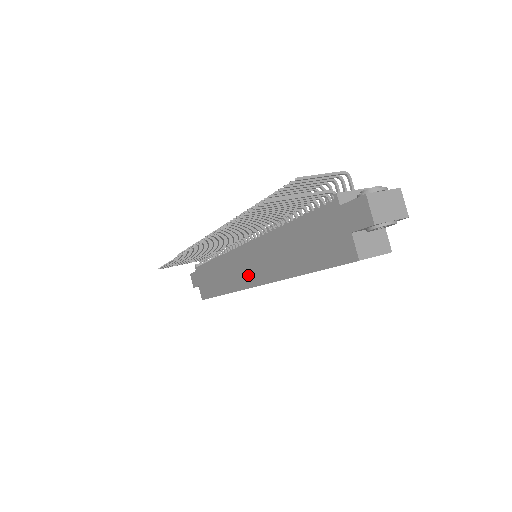
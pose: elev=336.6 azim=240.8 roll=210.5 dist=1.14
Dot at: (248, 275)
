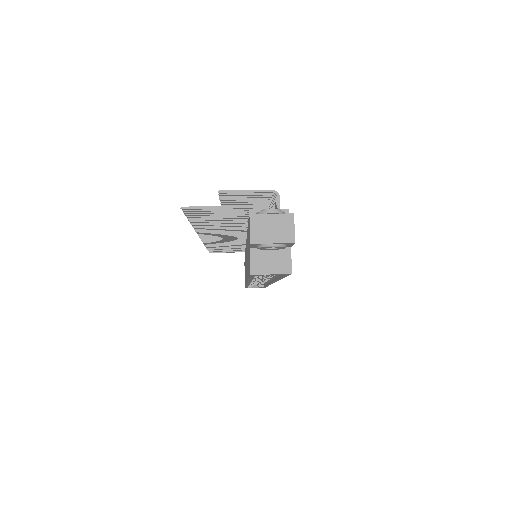
Dot at: (246, 272)
